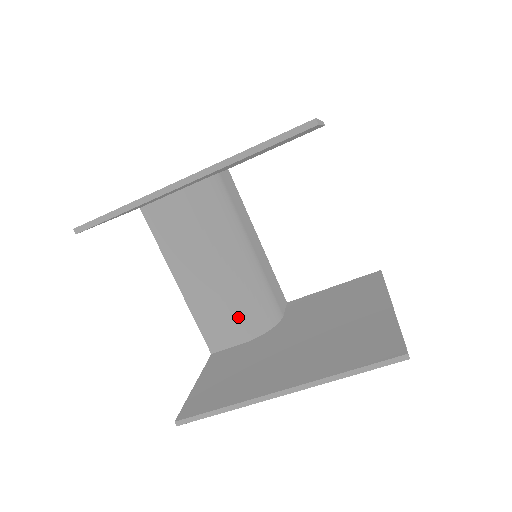
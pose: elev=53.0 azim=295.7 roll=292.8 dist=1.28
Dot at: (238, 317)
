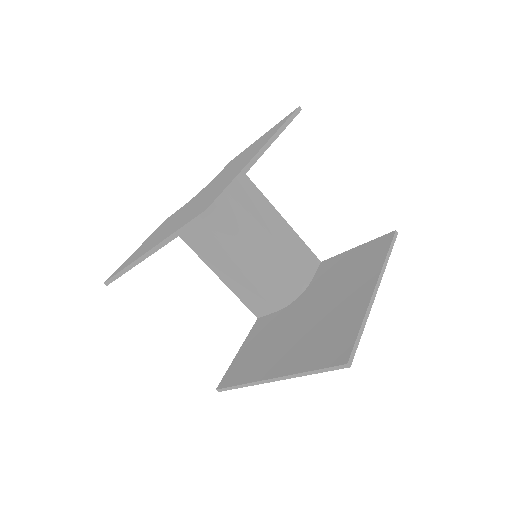
Dot at: (266, 294)
